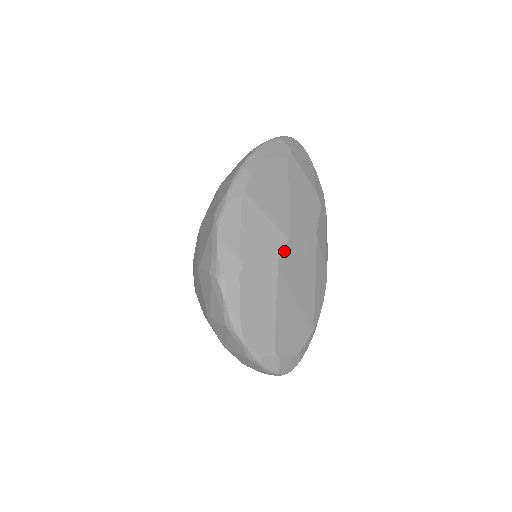
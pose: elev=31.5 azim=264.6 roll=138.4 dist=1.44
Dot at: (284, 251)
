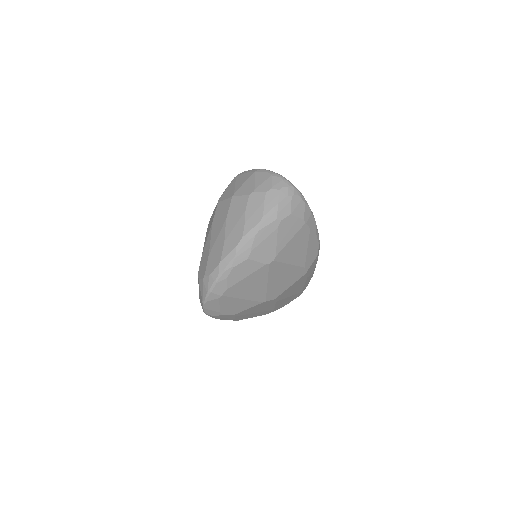
Dot at: occluded
